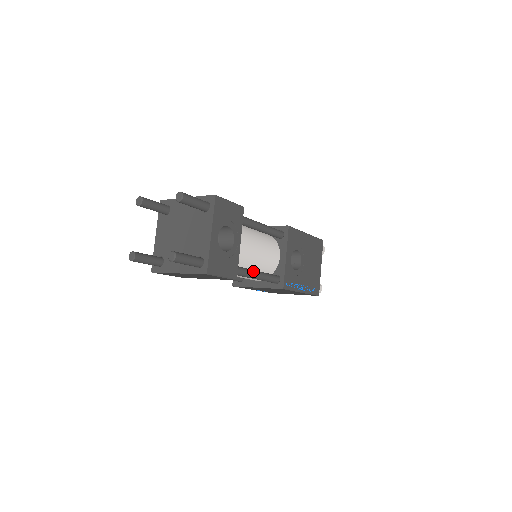
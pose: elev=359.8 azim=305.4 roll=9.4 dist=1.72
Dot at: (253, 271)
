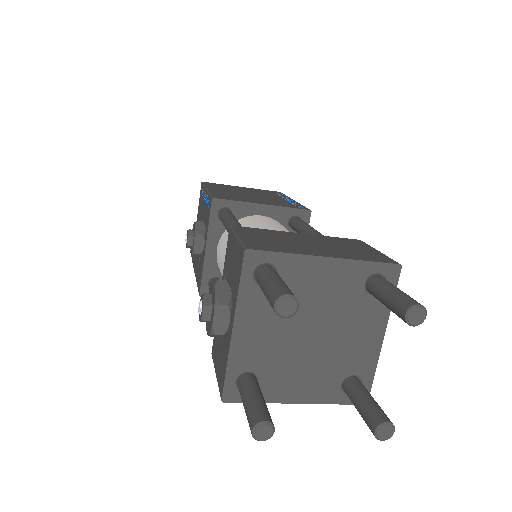
Dot at: occluded
